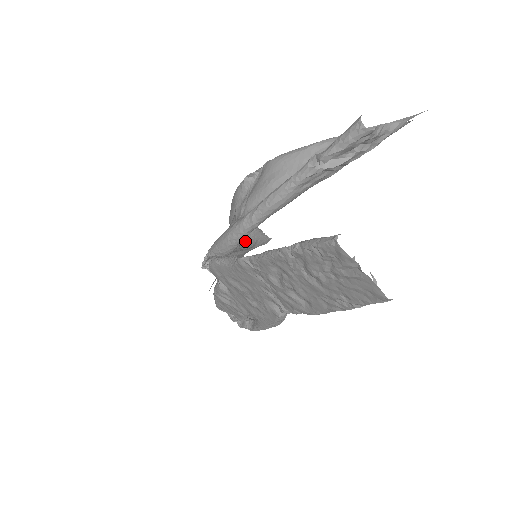
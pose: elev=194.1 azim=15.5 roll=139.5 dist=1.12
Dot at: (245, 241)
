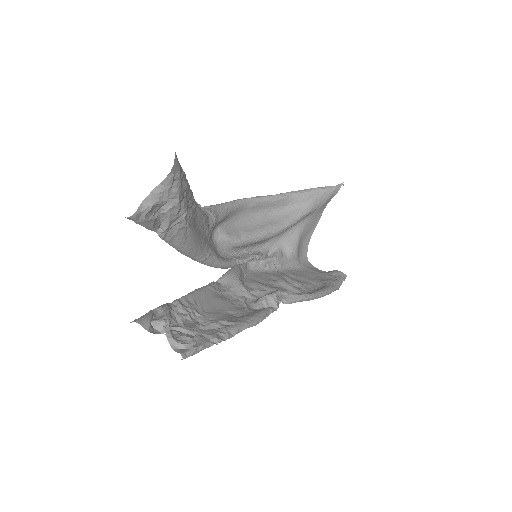
Dot at: (291, 216)
